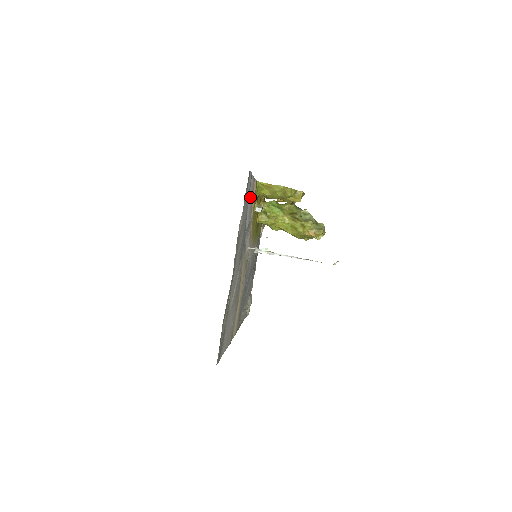
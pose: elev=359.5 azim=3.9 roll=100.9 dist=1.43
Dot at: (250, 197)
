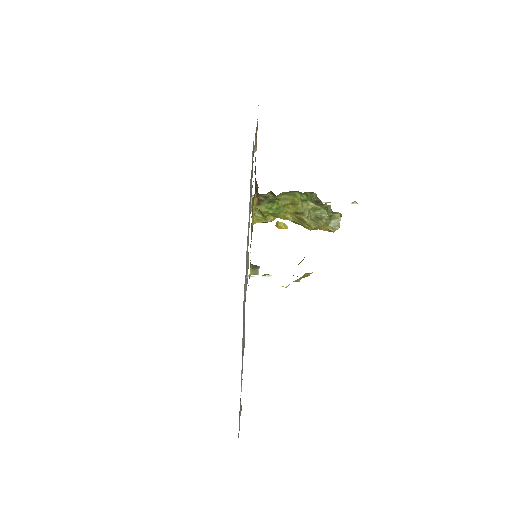
Dot at: occluded
